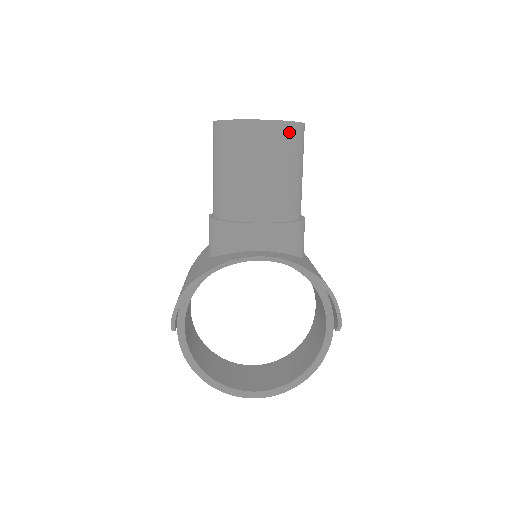
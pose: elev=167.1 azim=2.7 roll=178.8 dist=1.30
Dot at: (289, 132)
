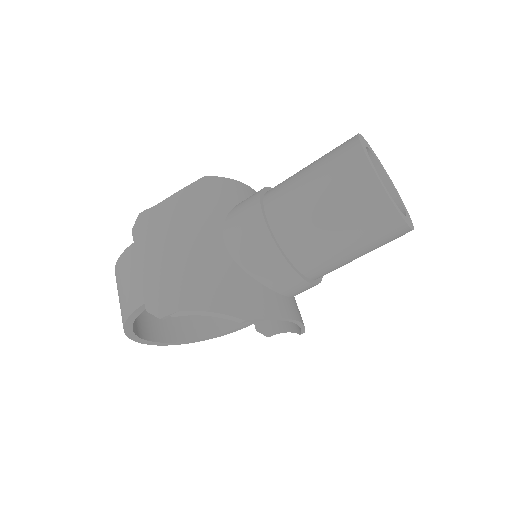
Dot at: occluded
